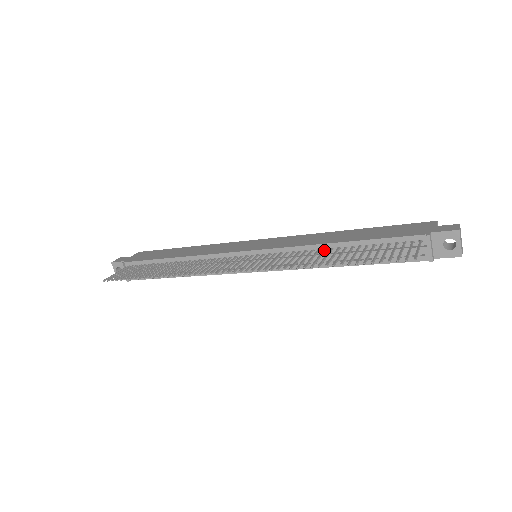
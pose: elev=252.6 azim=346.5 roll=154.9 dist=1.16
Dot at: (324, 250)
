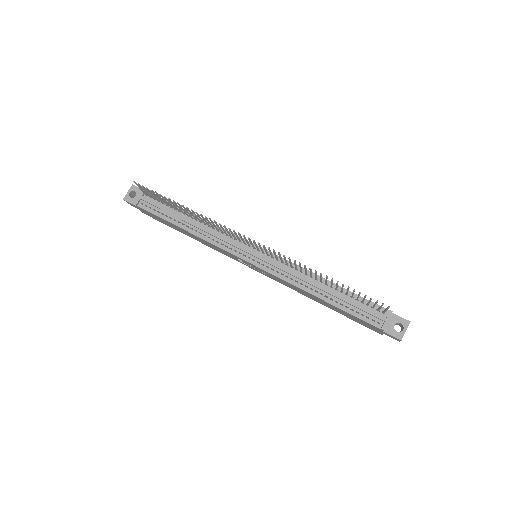
Dot at: (317, 278)
